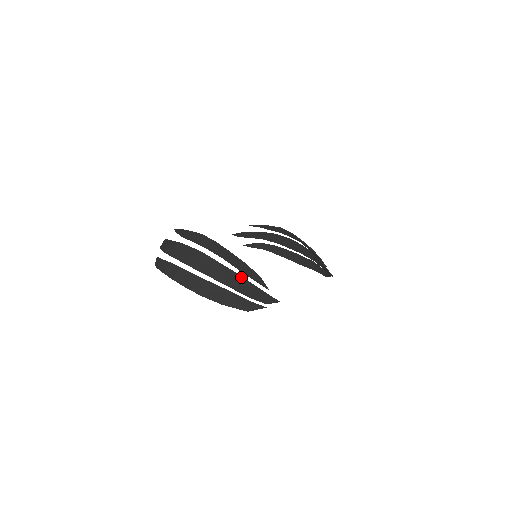
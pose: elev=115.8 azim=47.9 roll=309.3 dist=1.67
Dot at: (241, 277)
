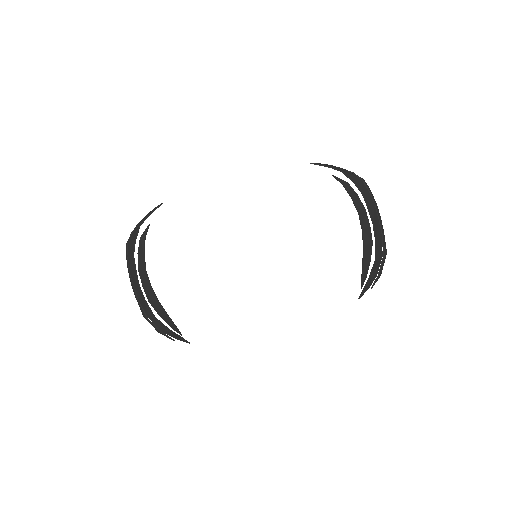
Dot at: (158, 321)
